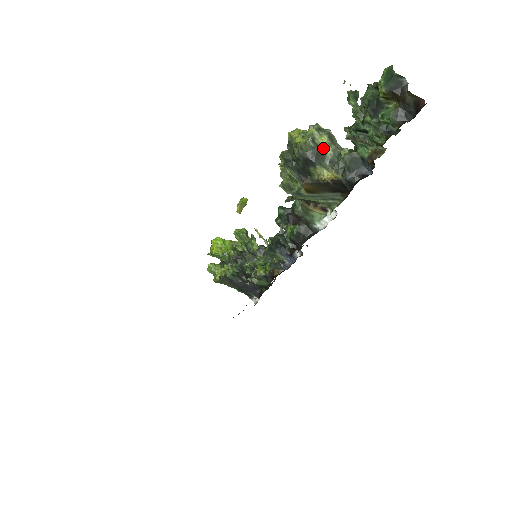
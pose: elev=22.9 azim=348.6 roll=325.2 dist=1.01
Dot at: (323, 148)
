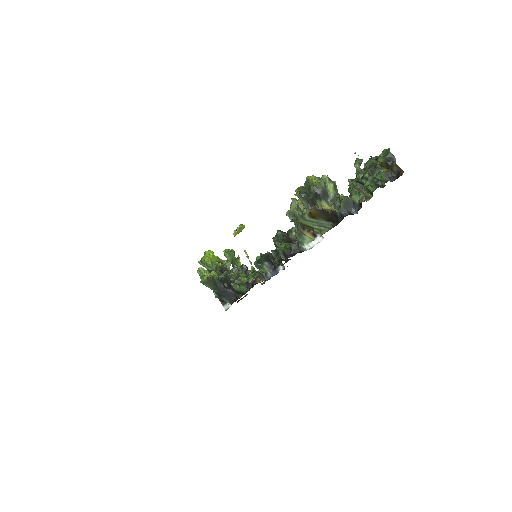
Dot at: (329, 190)
